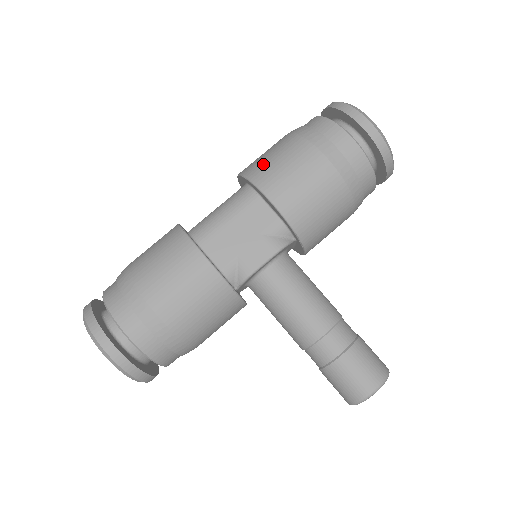
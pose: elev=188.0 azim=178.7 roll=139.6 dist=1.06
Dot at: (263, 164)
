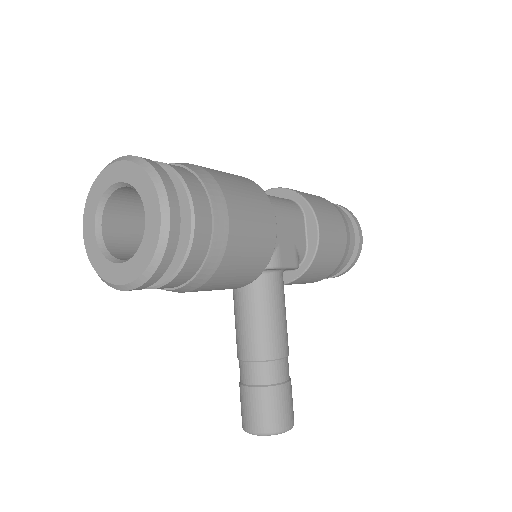
Dot at: (314, 199)
